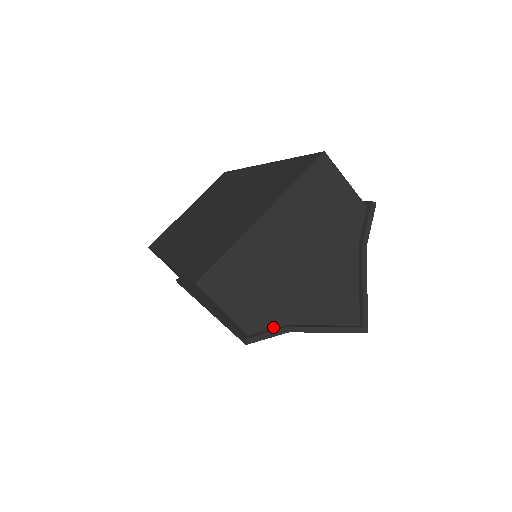
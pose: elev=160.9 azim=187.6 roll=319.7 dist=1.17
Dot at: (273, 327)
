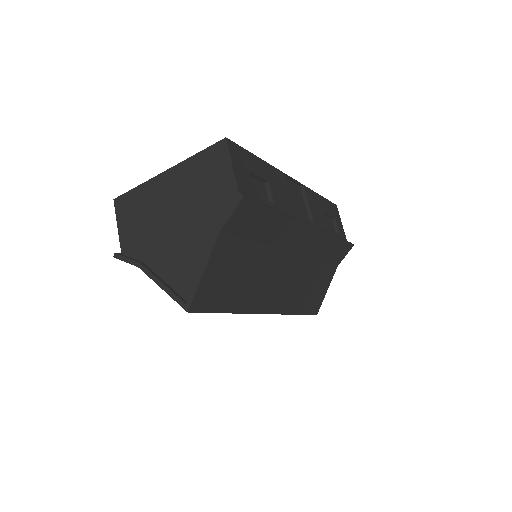
Dot at: (136, 259)
